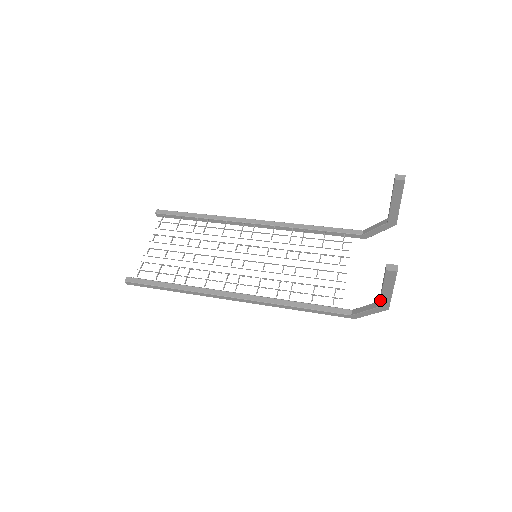
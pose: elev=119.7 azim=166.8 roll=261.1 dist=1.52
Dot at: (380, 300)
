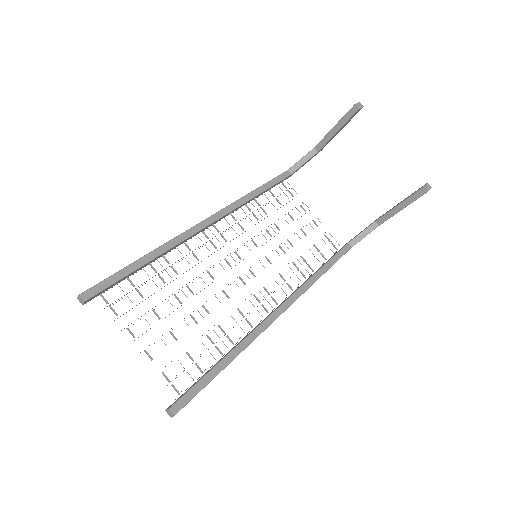
Dot at: occluded
